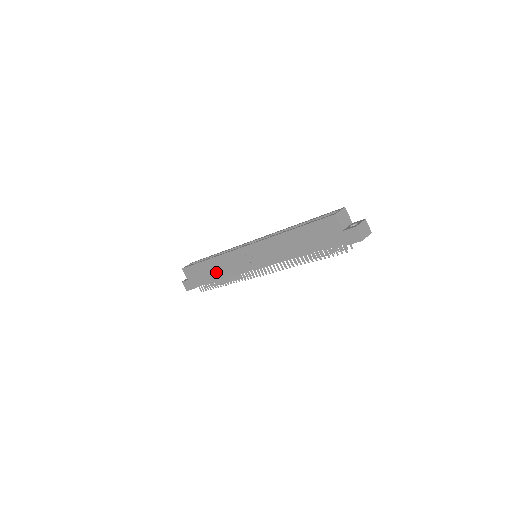
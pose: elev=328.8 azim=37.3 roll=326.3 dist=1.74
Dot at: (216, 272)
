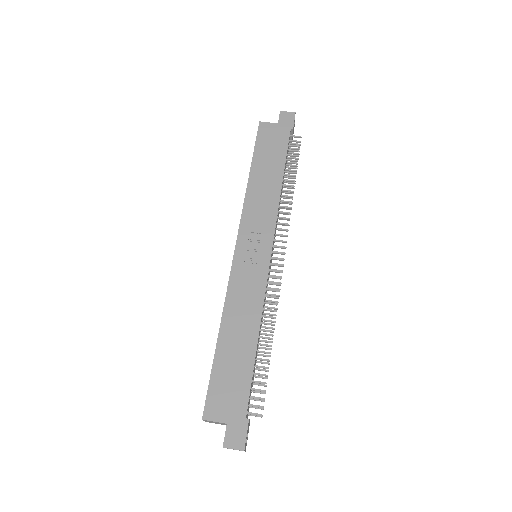
Dot at: (244, 333)
